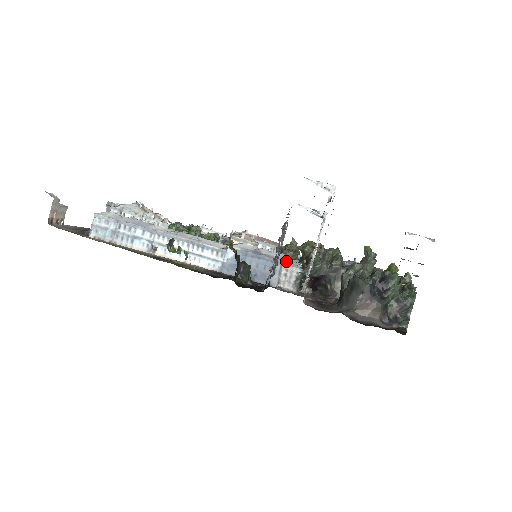
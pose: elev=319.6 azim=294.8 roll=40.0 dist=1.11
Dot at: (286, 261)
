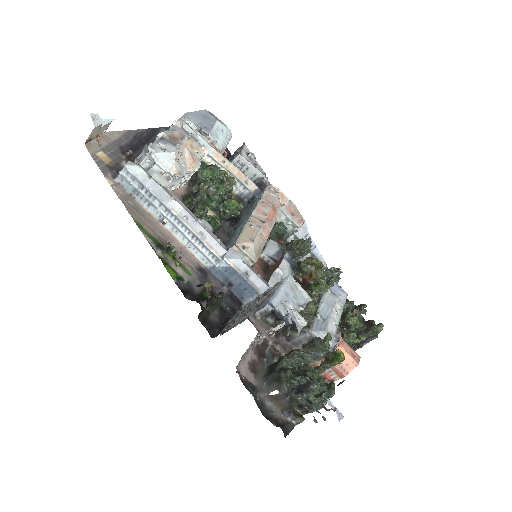
Dot at: occluded
